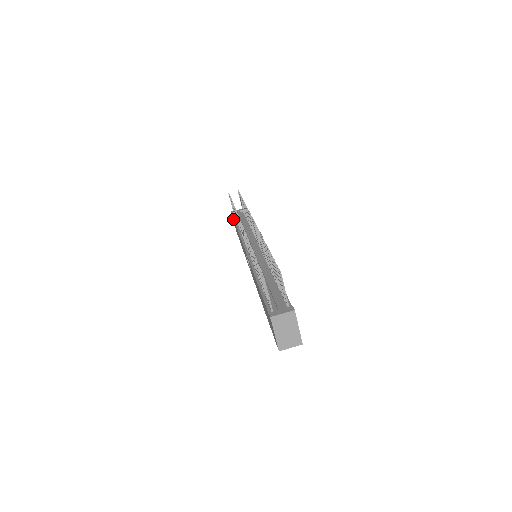
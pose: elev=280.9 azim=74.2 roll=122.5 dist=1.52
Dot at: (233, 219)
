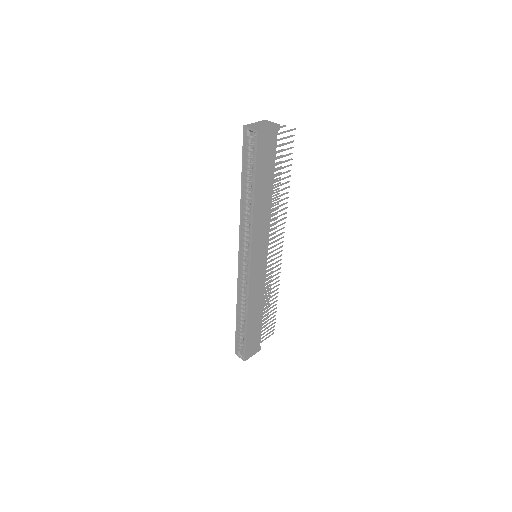
Dot at: occluded
